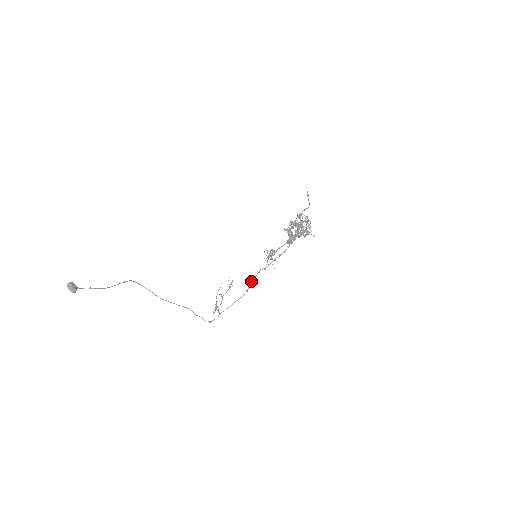
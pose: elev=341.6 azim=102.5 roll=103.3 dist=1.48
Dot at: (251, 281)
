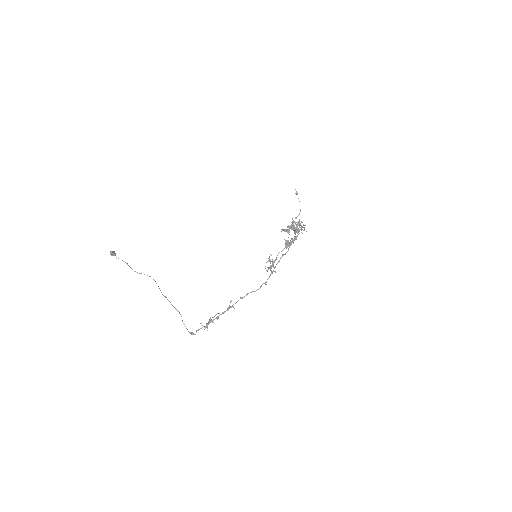
Dot at: occluded
